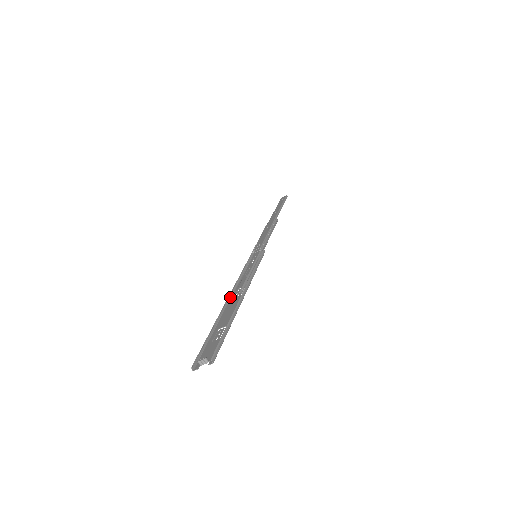
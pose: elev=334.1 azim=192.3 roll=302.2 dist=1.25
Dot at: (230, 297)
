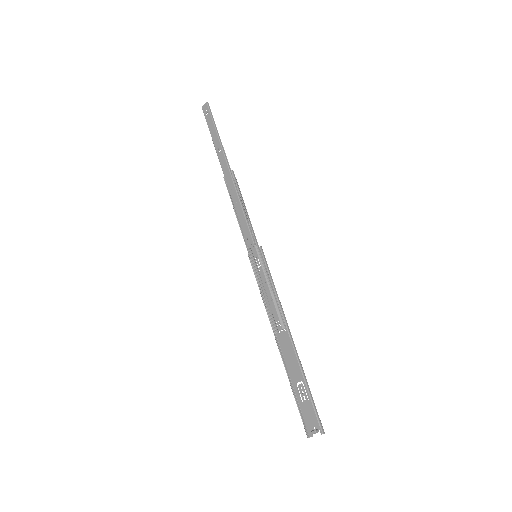
Dot at: (274, 331)
